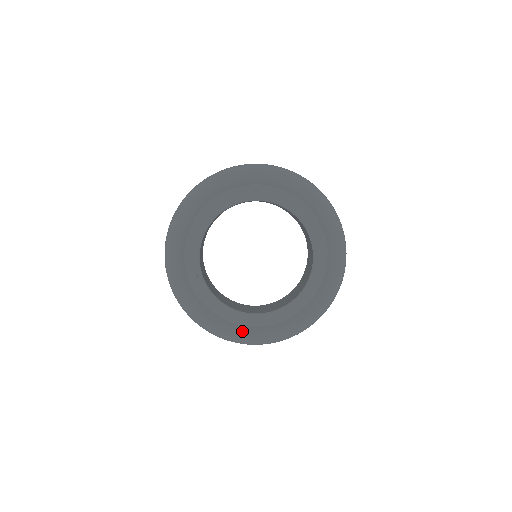
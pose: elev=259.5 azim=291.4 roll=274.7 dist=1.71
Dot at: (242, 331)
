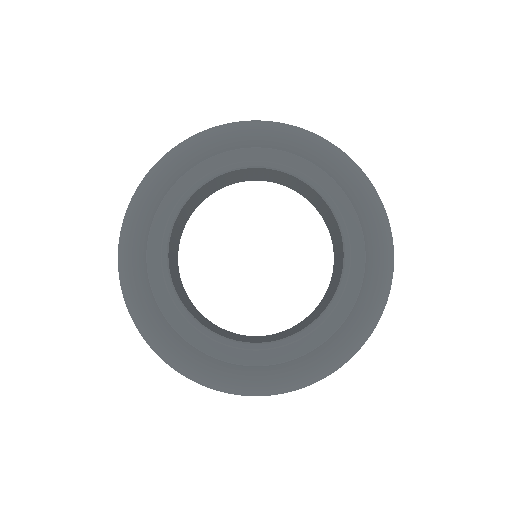
Dot at: (254, 375)
